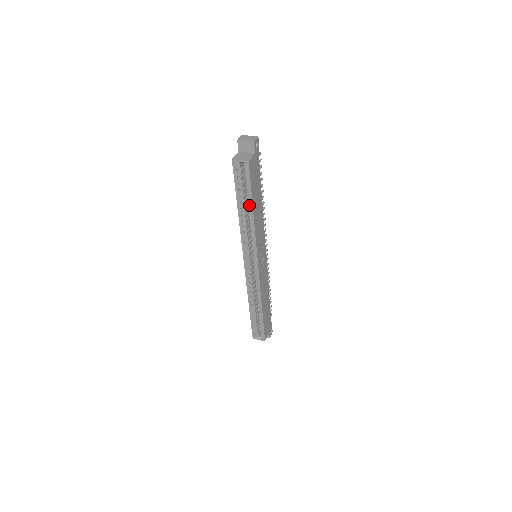
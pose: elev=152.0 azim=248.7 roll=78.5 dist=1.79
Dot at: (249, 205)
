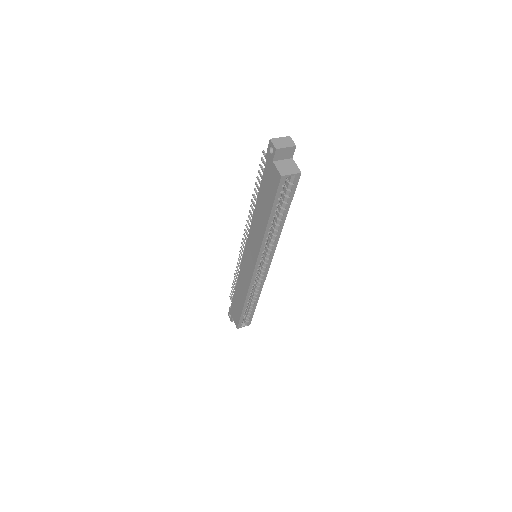
Dot at: (283, 215)
